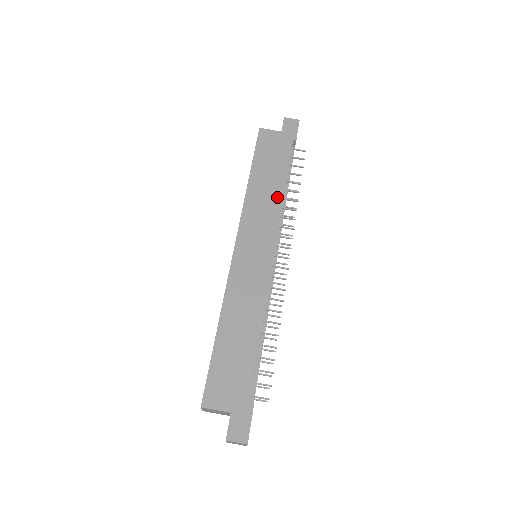
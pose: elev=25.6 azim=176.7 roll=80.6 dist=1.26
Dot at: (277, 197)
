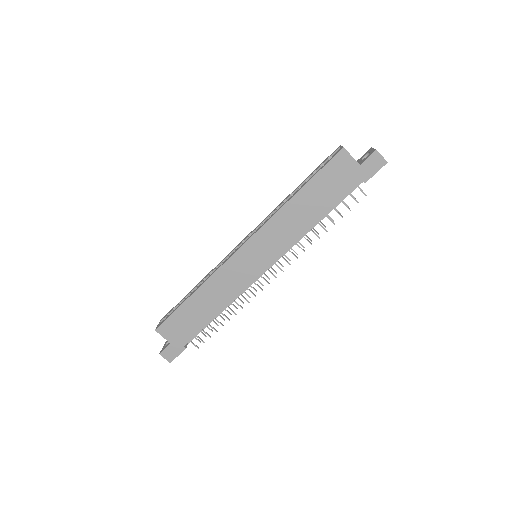
Dot at: (303, 228)
